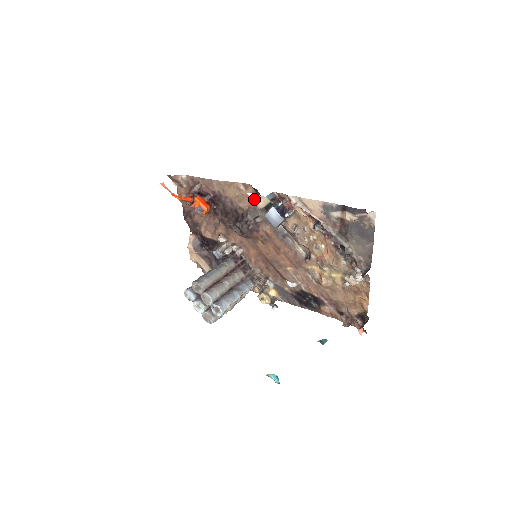
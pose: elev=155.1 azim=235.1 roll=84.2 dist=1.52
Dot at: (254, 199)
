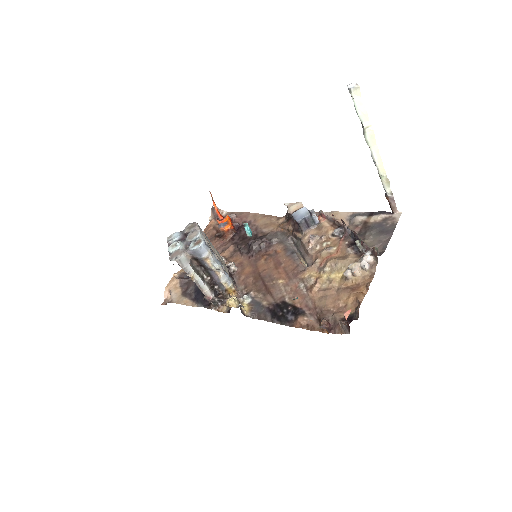
Dot at: (288, 206)
